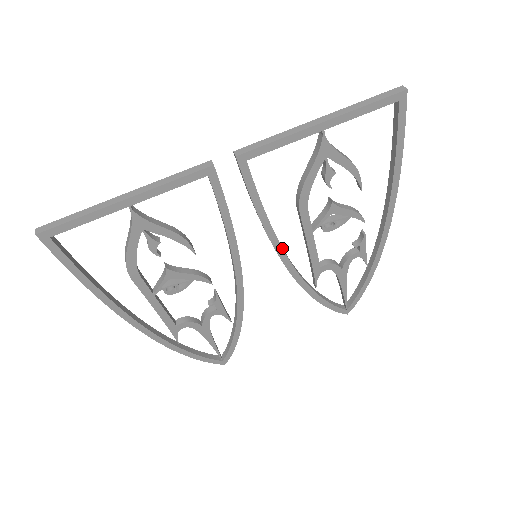
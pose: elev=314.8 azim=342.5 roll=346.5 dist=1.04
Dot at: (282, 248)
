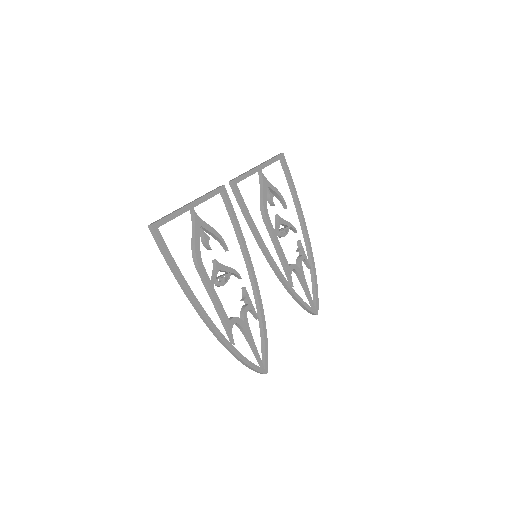
Dot at: (267, 248)
